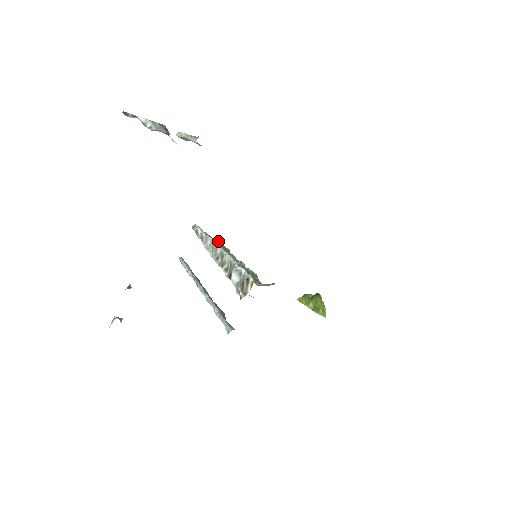
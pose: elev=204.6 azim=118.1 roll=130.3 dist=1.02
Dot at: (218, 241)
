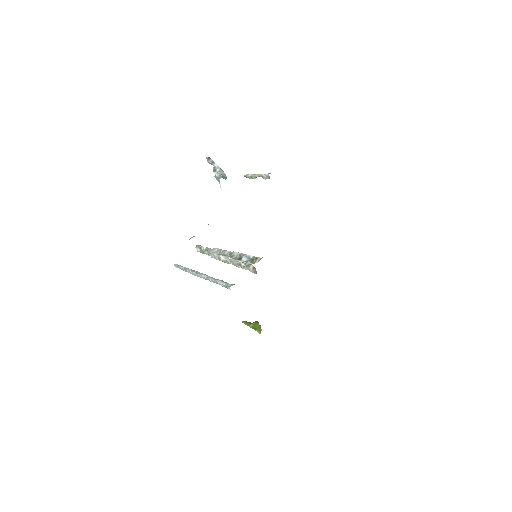
Dot at: occluded
